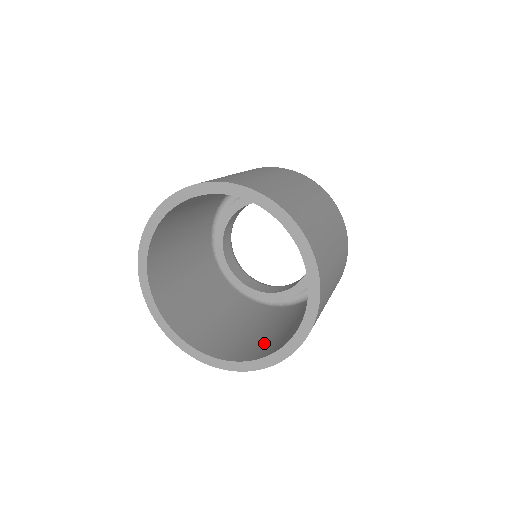
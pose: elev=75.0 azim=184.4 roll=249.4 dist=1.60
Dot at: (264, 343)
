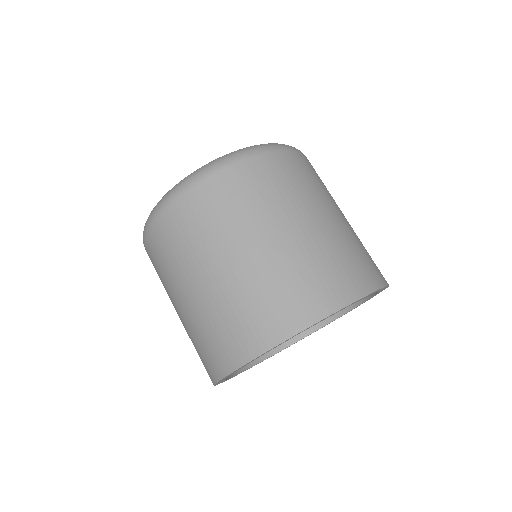
Dot at: occluded
